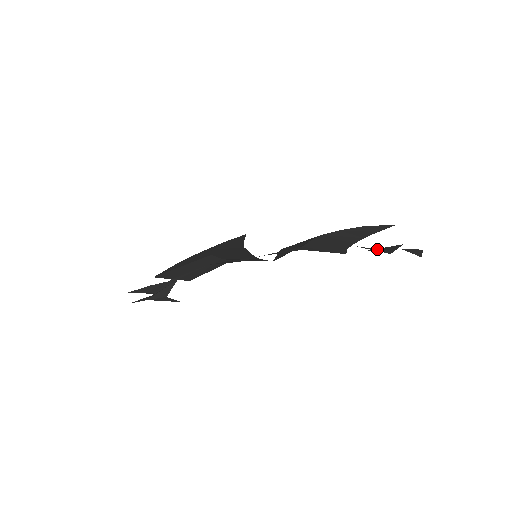
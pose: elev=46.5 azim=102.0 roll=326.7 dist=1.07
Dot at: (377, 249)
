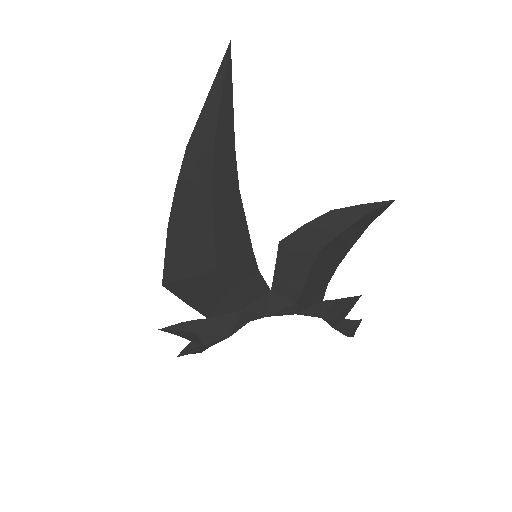
Dot at: (341, 313)
